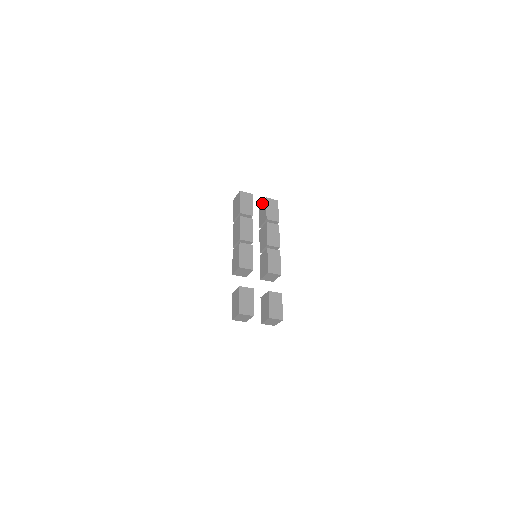
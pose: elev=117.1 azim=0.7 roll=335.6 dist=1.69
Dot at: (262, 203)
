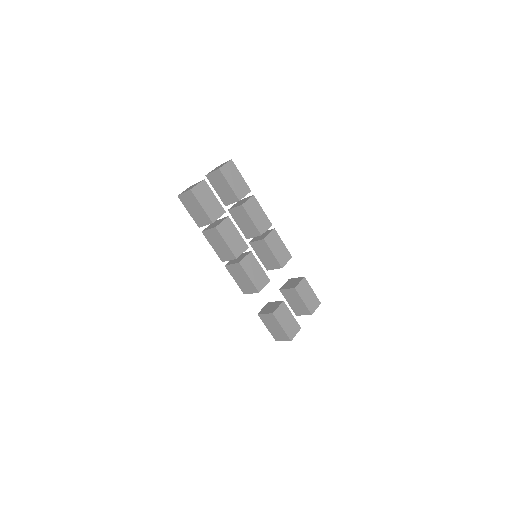
Dot at: (213, 175)
